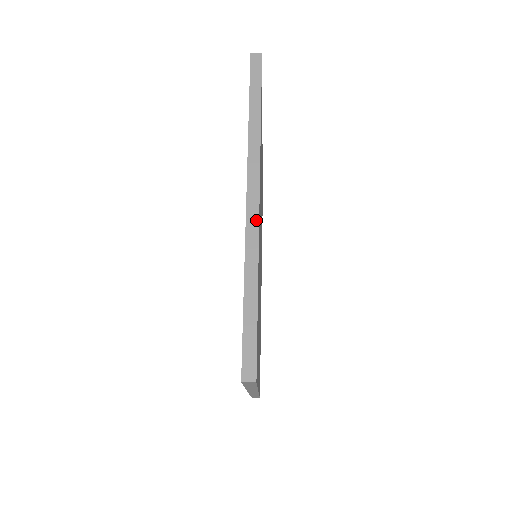
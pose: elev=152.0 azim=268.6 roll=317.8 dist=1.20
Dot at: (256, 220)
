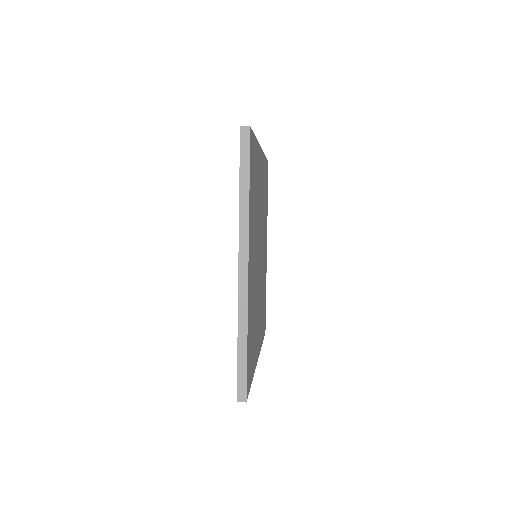
Dot at: occluded
